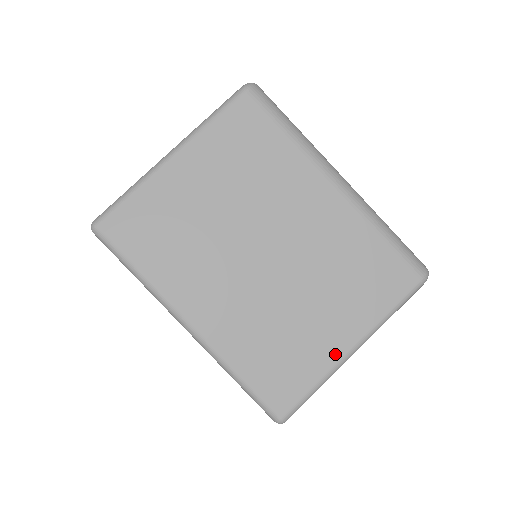
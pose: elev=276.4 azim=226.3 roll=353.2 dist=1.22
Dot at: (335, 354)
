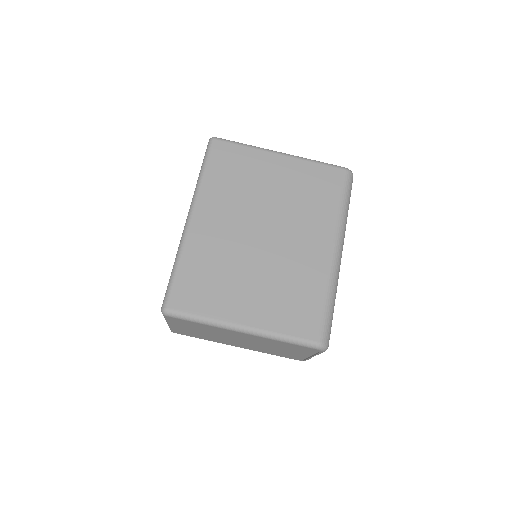
Dot at: (231, 317)
